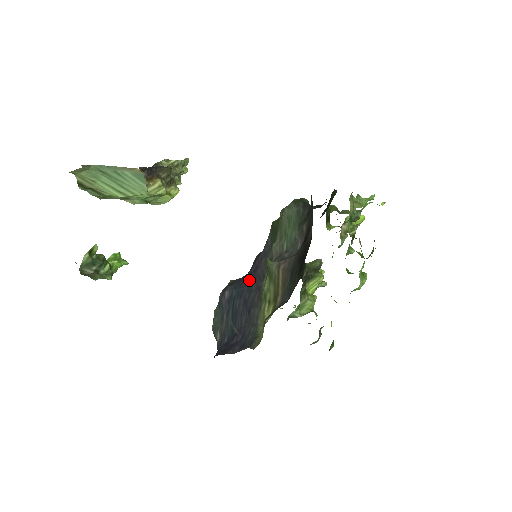
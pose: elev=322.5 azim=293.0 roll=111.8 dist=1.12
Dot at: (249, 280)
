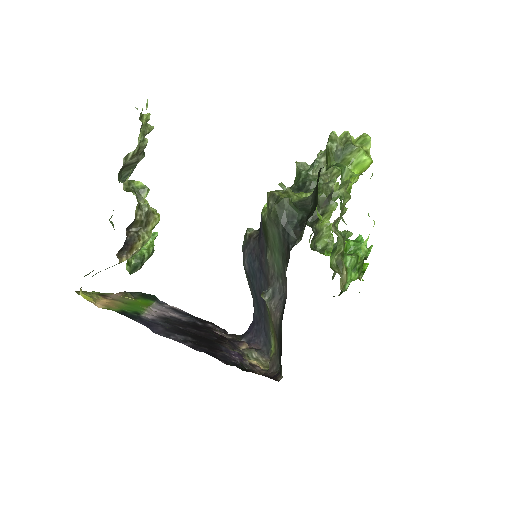
Dot at: (258, 265)
